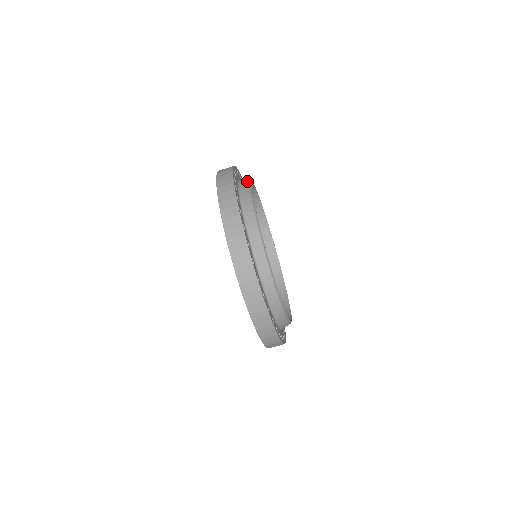
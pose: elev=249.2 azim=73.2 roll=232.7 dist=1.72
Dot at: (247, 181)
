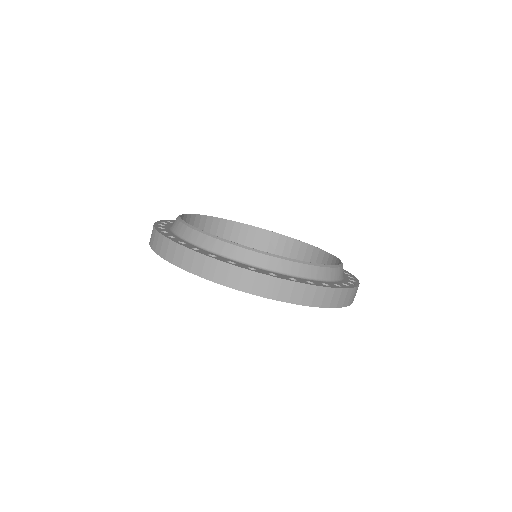
Dot at: occluded
